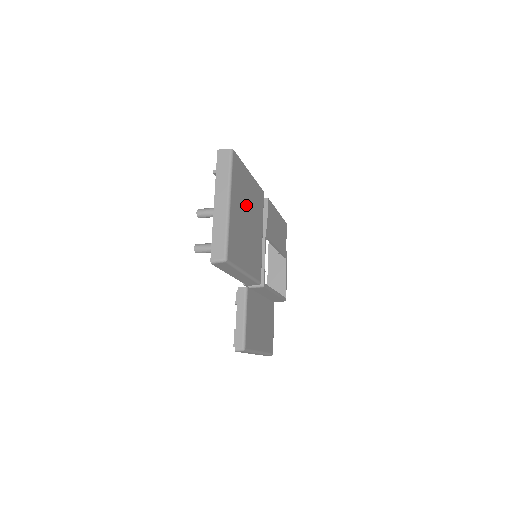
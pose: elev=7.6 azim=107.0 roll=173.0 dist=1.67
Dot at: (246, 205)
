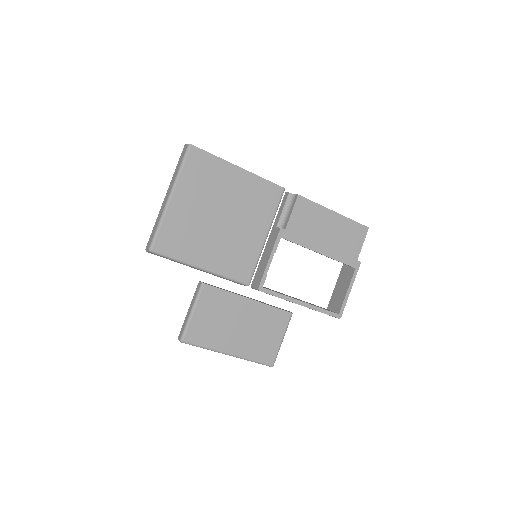
Dot at: (219, 201)
